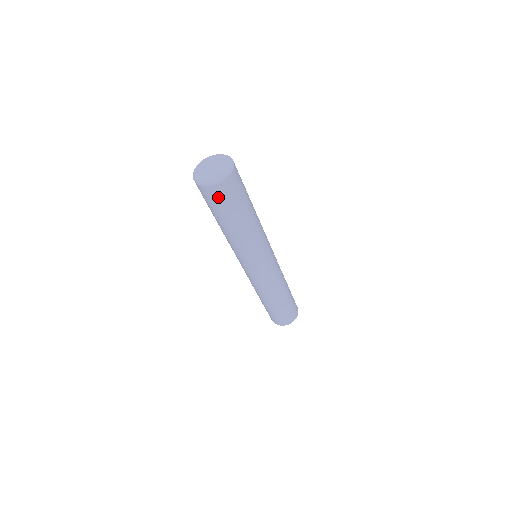
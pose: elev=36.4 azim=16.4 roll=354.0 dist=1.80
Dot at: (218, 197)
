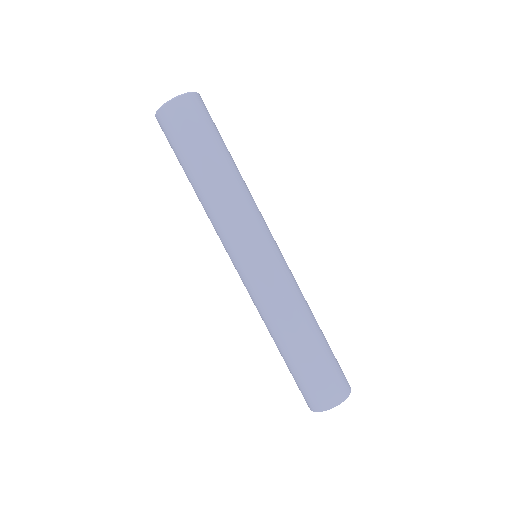
Dot at: (182, 118)
